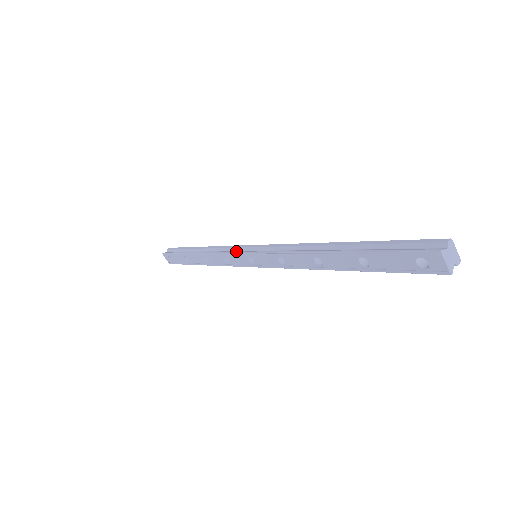
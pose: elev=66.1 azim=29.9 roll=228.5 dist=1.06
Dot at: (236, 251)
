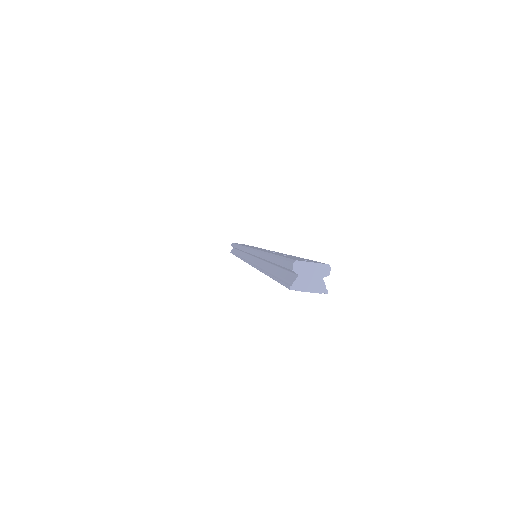
Dot at: (245, 255)
